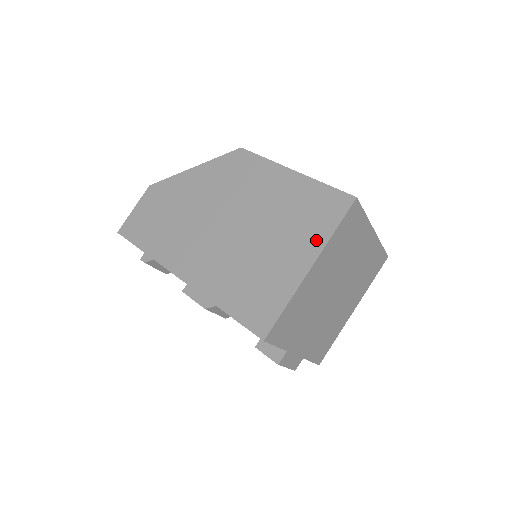
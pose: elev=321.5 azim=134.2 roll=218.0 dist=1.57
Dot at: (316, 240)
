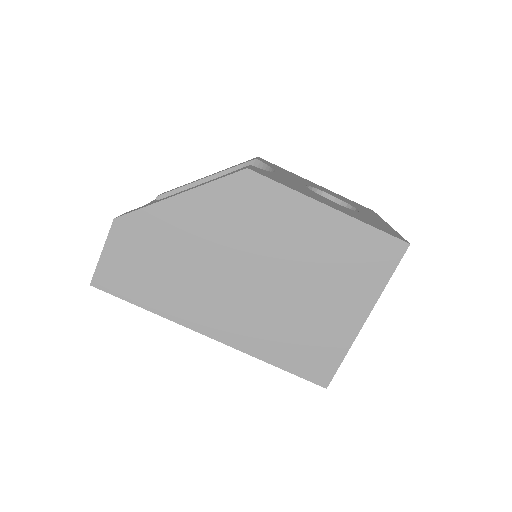
Dot at: (369, 292)
